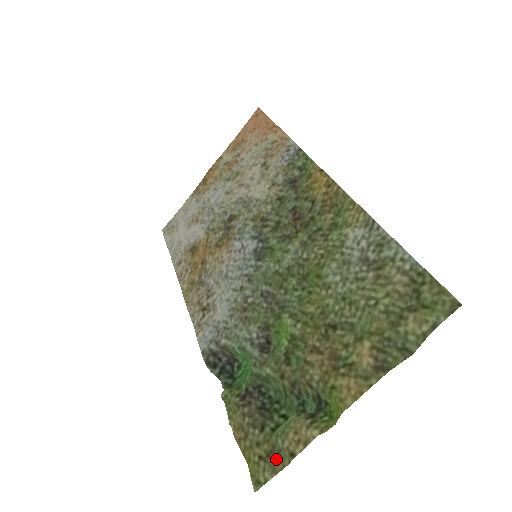
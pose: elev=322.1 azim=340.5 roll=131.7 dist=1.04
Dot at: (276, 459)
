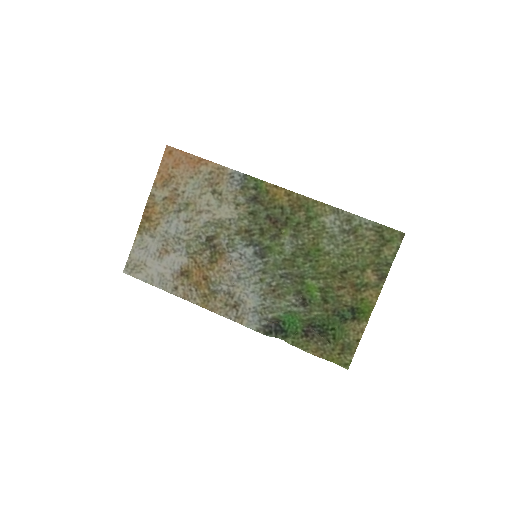
Dot at: (349, 348)
